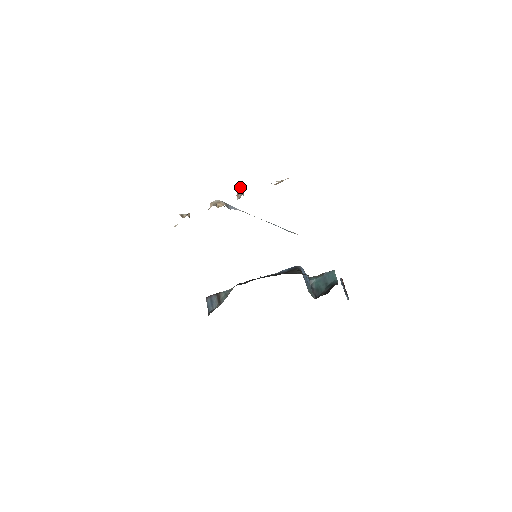
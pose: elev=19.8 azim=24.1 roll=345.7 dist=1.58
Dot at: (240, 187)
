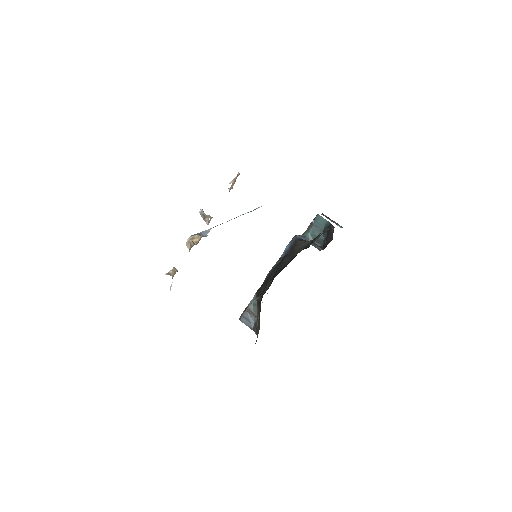
Dot at: (201, 211)
